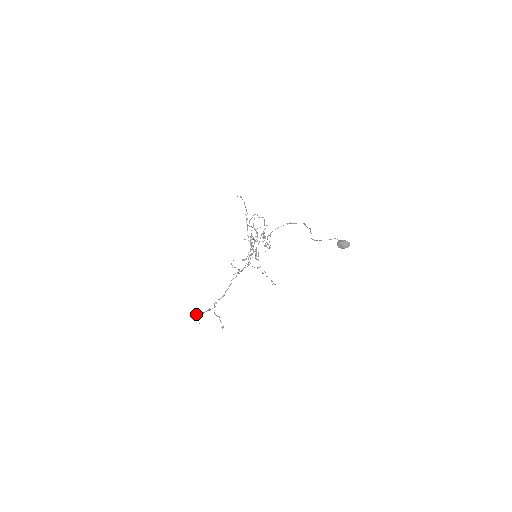
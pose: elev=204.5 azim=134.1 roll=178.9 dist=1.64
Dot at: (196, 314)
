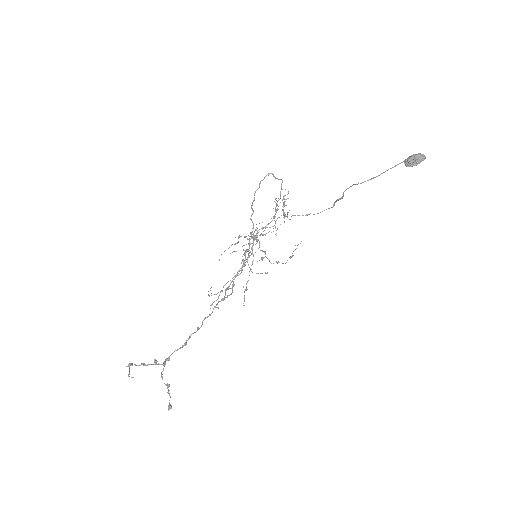
Dot at: occluded
